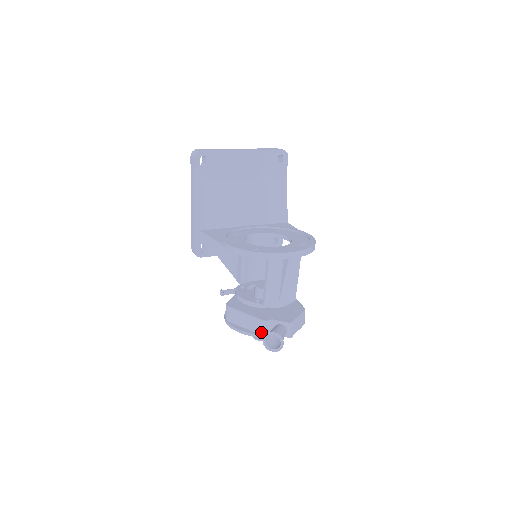
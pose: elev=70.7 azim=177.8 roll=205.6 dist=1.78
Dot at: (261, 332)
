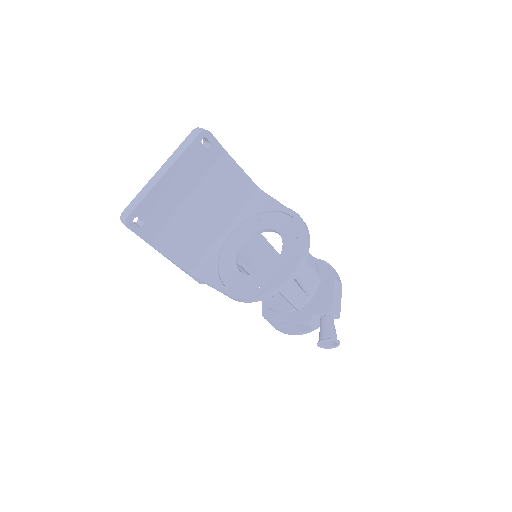
Dot at: (310, 329)
